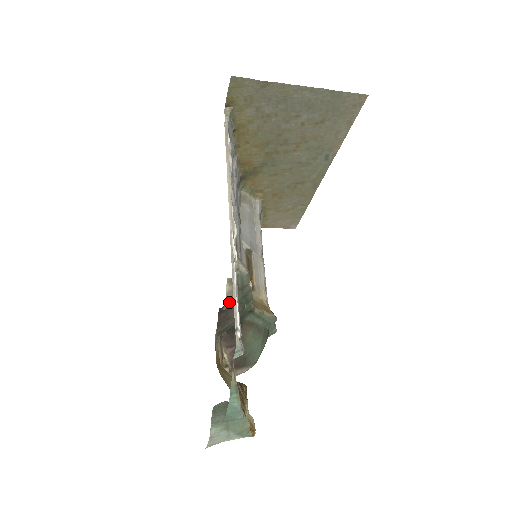
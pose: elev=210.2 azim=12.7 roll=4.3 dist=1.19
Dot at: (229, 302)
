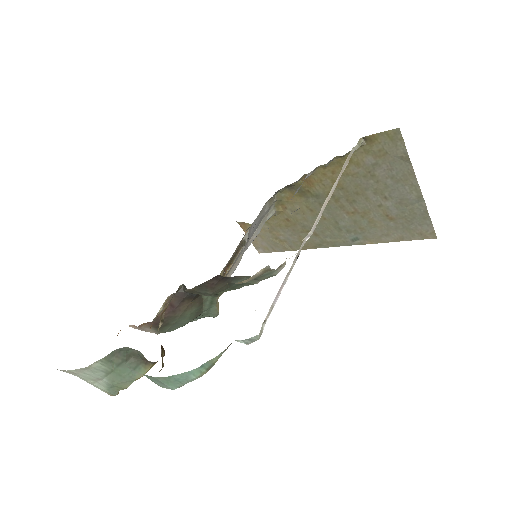
Dot at: (244, 282)
